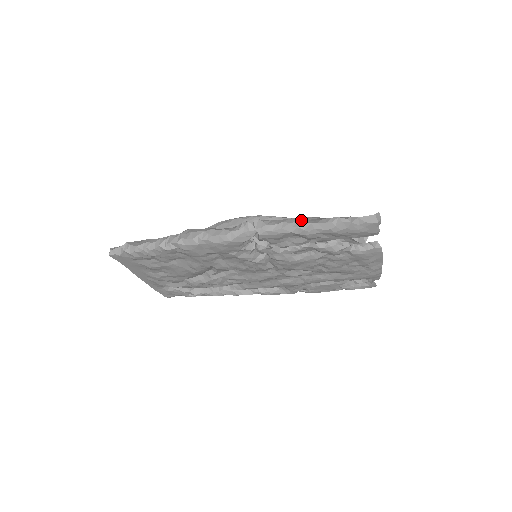
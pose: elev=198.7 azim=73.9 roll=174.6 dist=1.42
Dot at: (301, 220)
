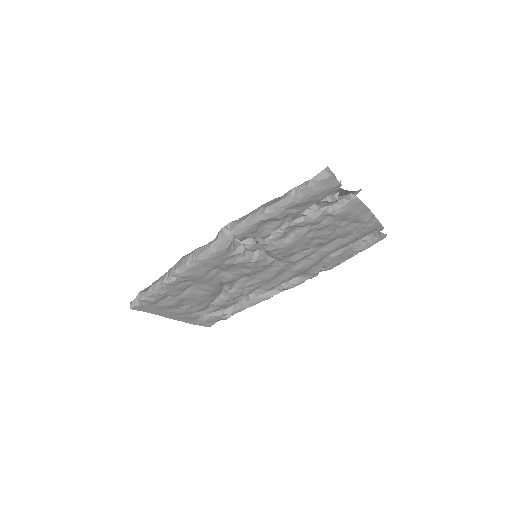
Dot at: (265, 206)
